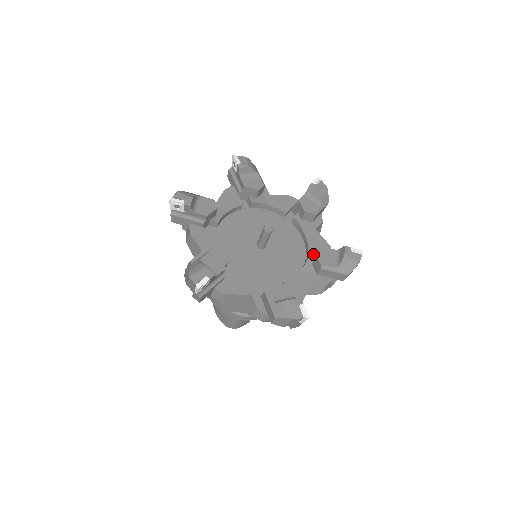
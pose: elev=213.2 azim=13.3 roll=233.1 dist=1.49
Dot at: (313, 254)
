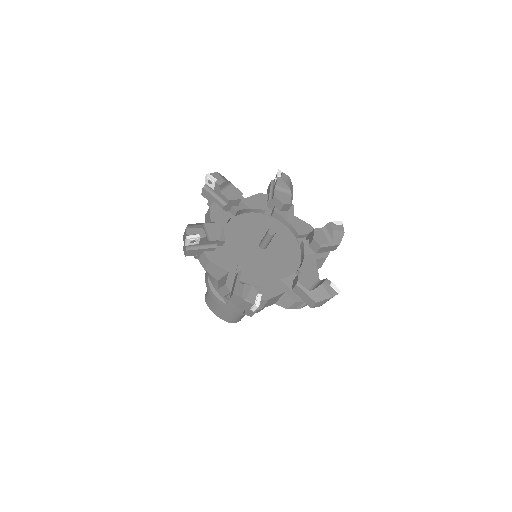
Dot at: (302, 237)
